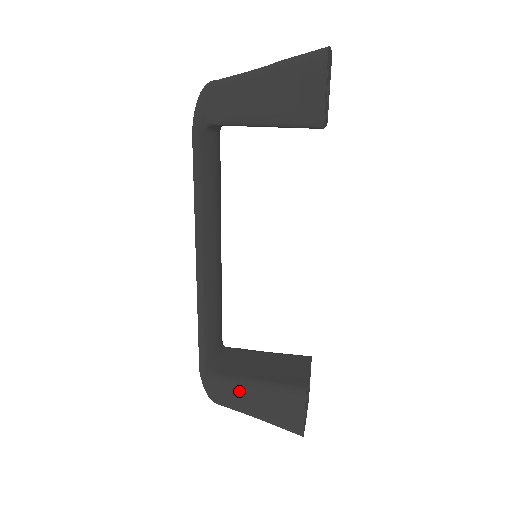
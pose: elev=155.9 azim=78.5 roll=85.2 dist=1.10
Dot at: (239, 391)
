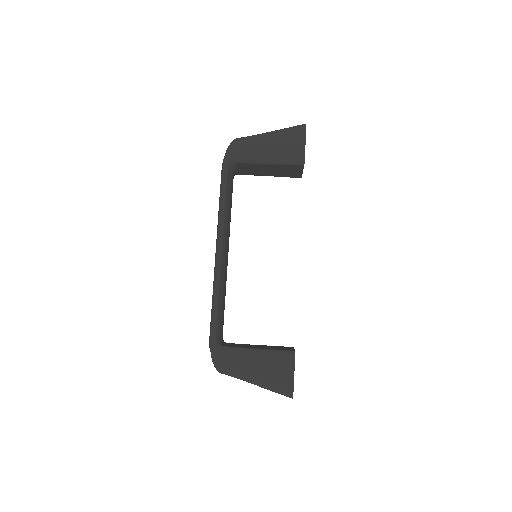
Dot at: (242, 357)
